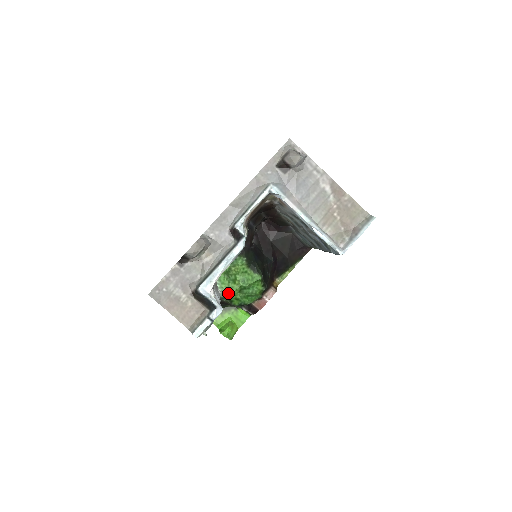
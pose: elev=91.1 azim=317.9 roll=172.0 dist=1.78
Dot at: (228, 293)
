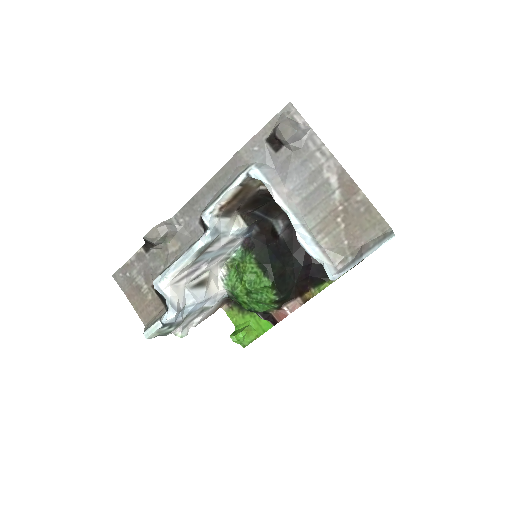
Dot at: (232, 293)
